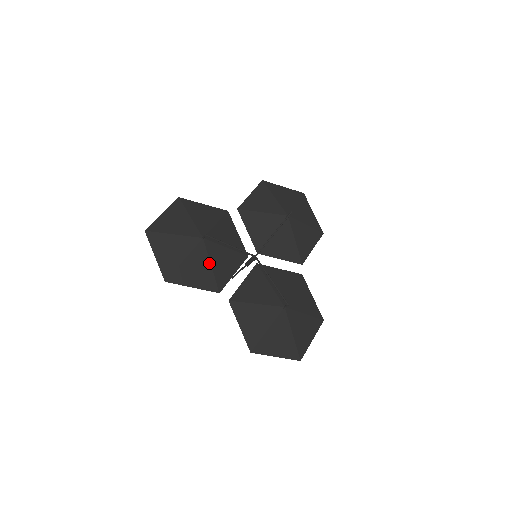
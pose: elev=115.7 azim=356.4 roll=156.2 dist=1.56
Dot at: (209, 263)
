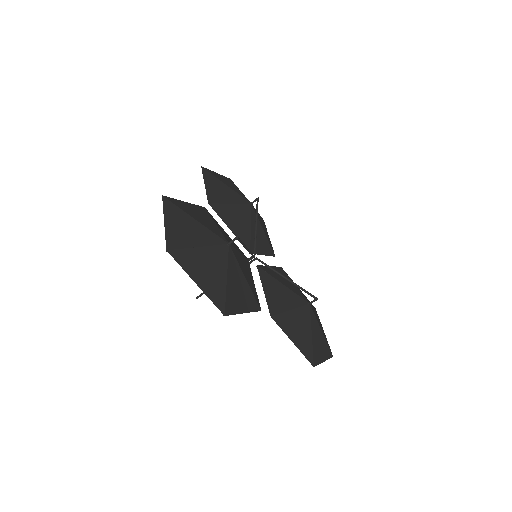
Dot at: (243, 275)
